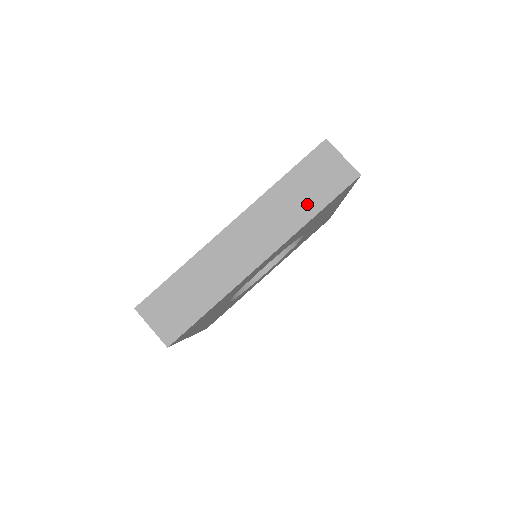
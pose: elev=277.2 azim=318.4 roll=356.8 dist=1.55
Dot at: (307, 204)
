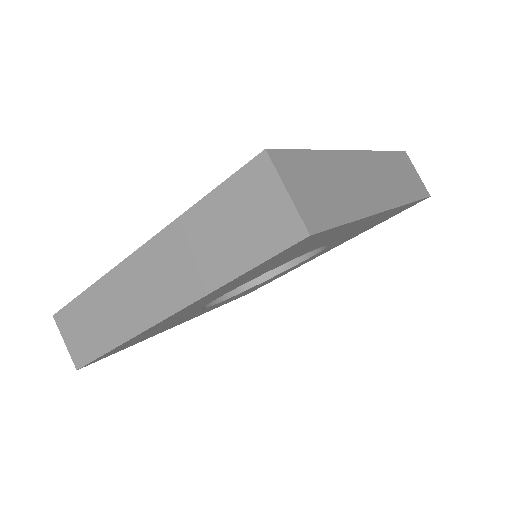
Dot at: (222, 259)
